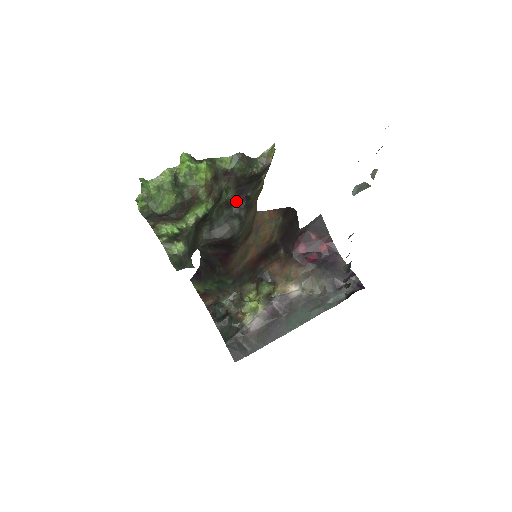
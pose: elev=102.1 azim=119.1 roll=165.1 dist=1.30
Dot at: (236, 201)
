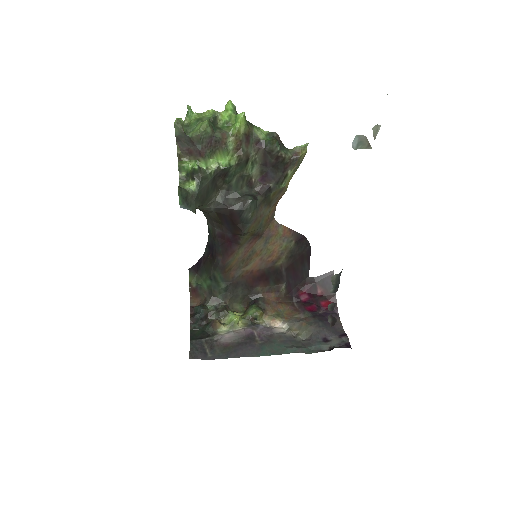
Dot at: (258, 186)
